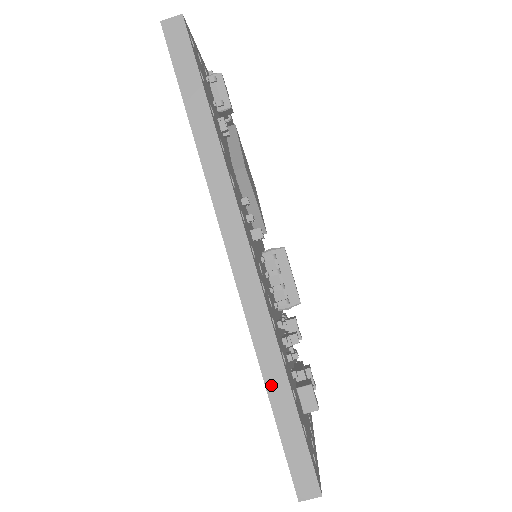
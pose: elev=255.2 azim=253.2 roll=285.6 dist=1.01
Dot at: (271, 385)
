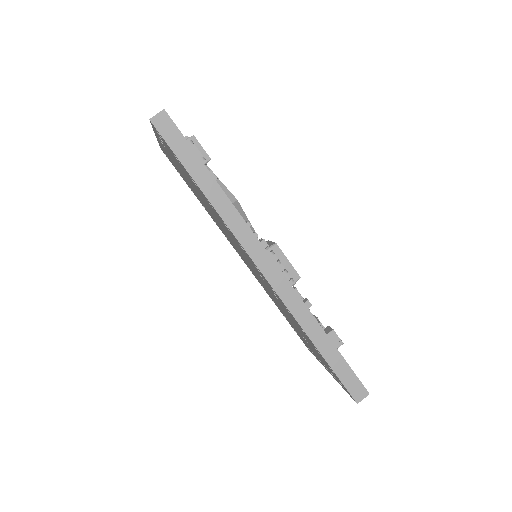
Dot at: (316, 341)
